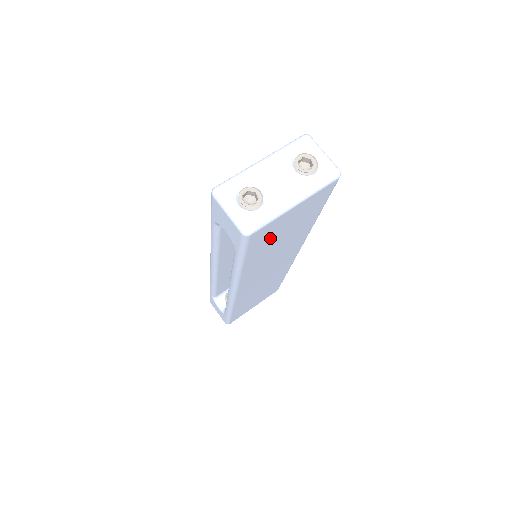
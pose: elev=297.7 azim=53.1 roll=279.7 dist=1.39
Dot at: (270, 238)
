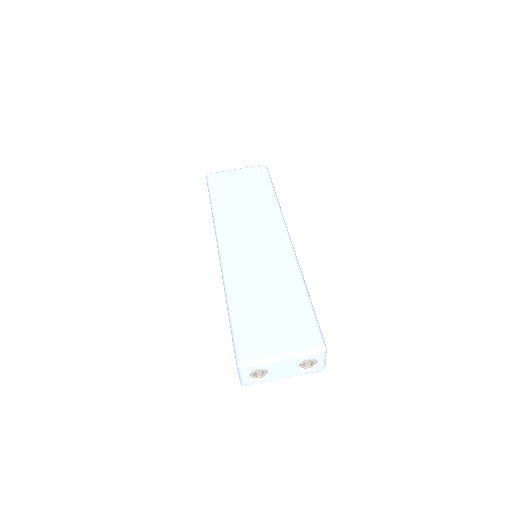
Dot at: occluded
